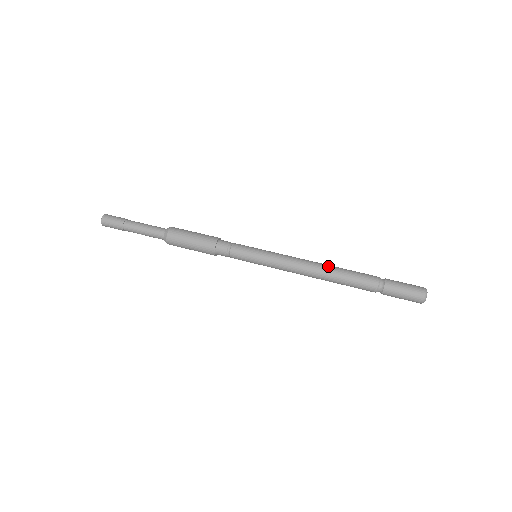
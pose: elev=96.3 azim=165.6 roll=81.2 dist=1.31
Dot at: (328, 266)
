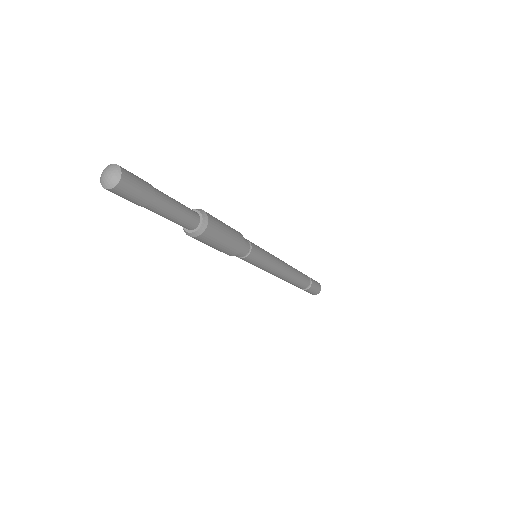
Dot at: (295, 274)
